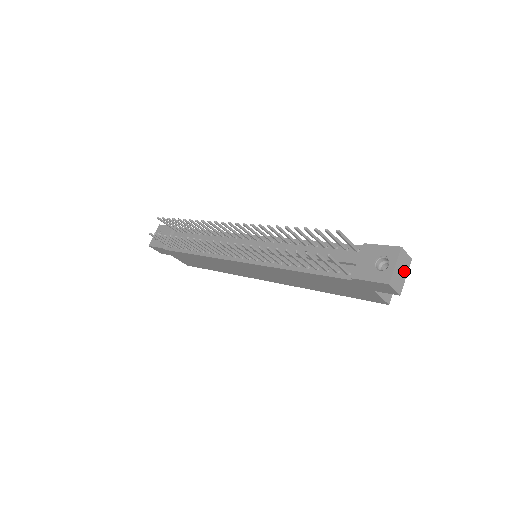
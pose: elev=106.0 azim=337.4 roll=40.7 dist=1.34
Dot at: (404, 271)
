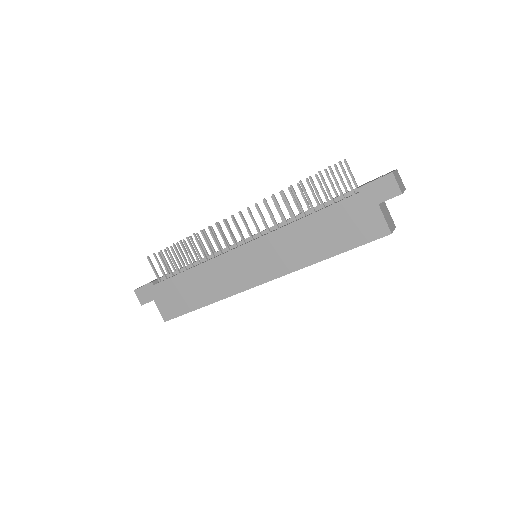
Dot at: (402, 186)
